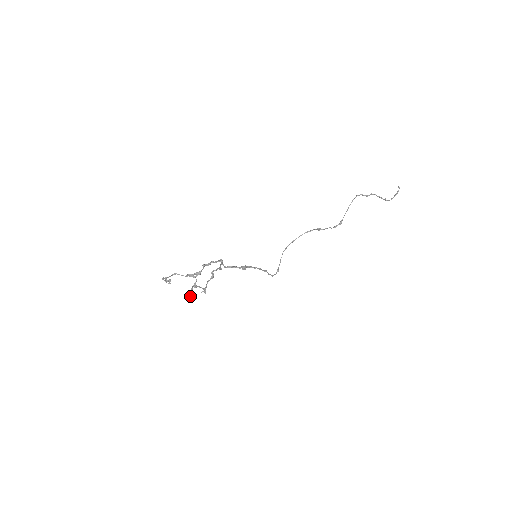
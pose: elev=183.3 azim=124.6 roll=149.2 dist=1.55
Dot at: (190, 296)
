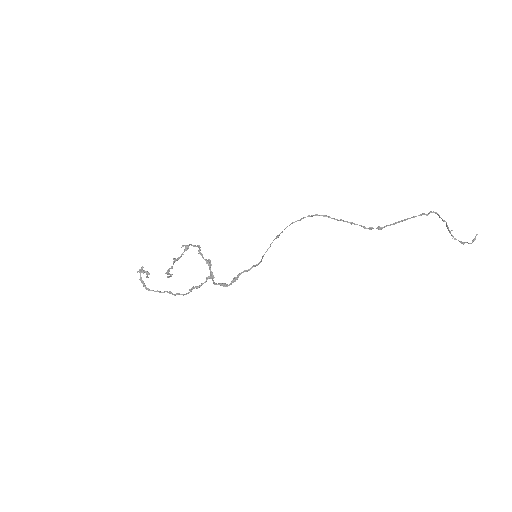
Dot at: occluded
